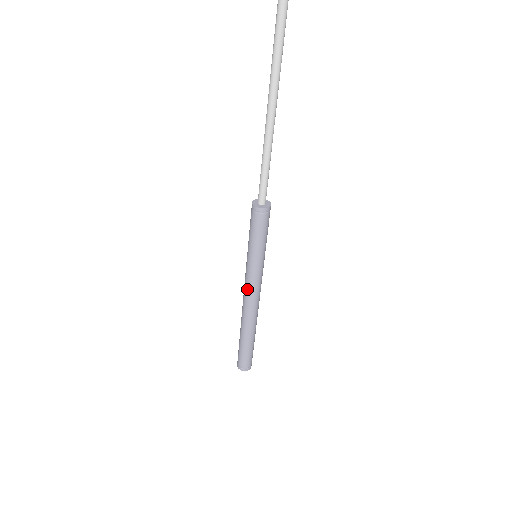
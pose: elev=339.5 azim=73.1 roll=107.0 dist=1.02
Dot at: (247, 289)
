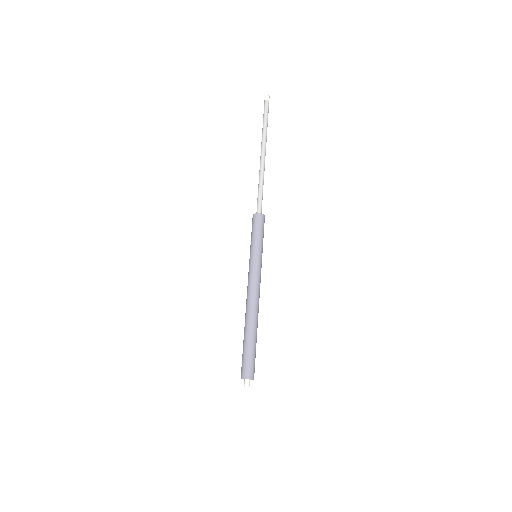
Dot at: (252, 282)
